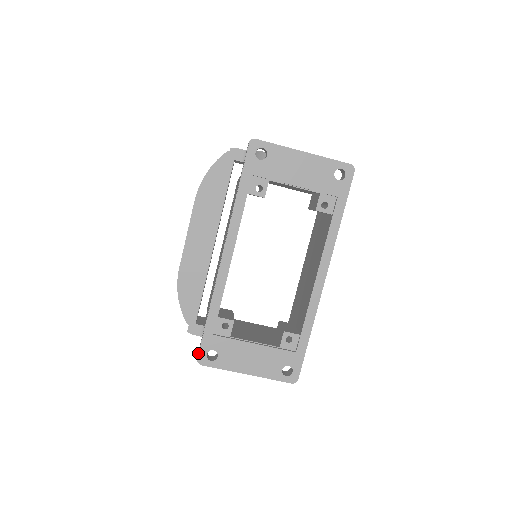
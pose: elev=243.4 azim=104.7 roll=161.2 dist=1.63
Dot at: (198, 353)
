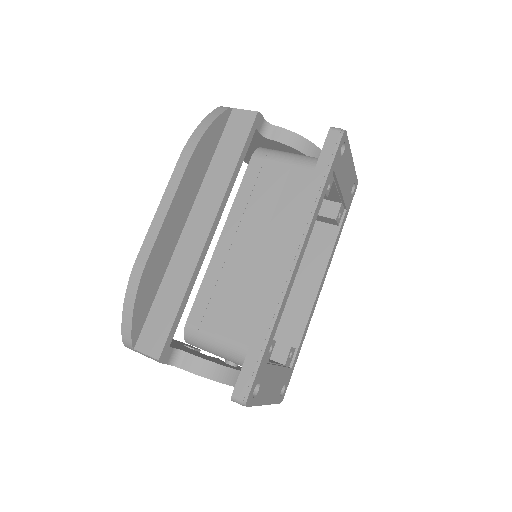
Dot at: (246, 391)
